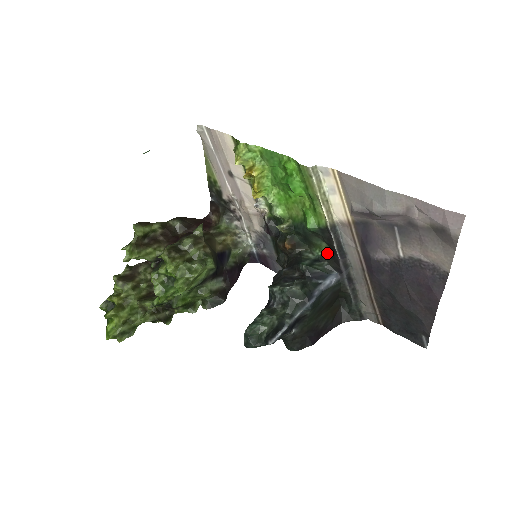
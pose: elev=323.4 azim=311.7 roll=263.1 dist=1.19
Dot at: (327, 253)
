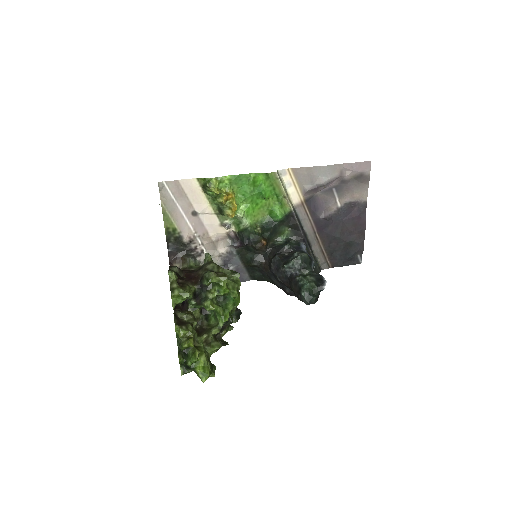
Dot at: (290, 234)
